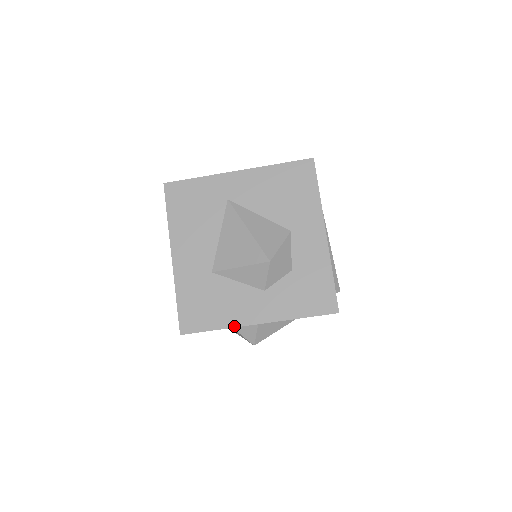
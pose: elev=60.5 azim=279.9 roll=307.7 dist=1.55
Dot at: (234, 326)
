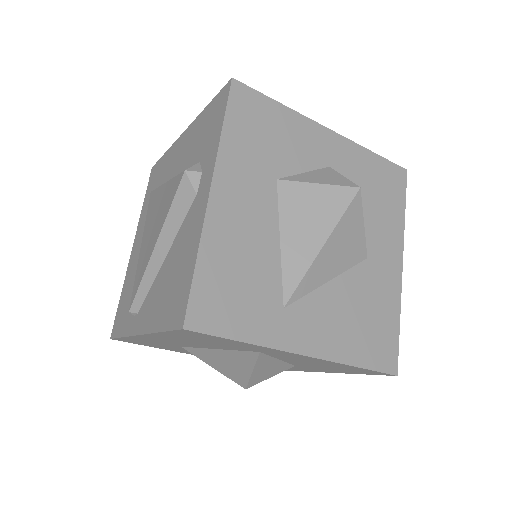
Dot at: occluded
